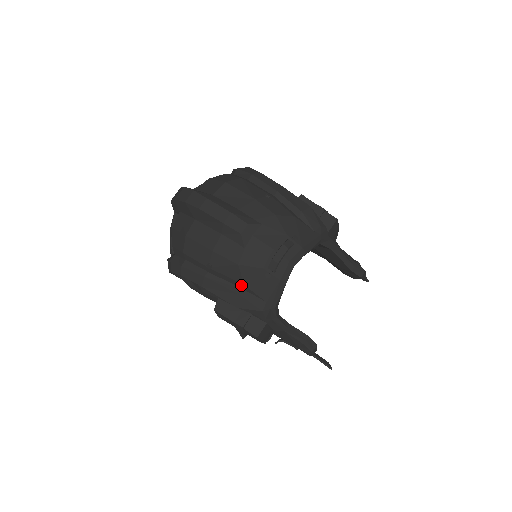
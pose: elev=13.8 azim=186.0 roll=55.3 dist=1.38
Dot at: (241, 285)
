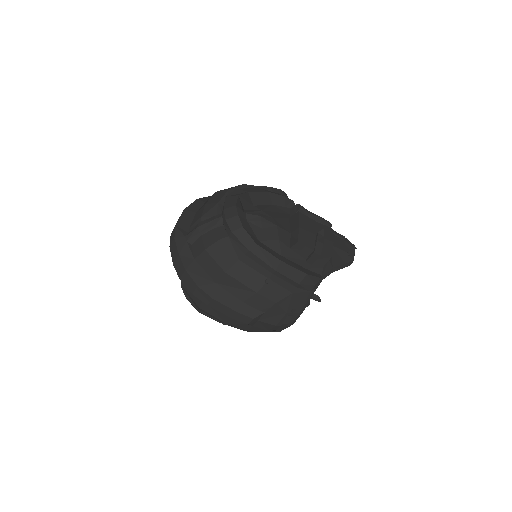
Dot at: occluded
